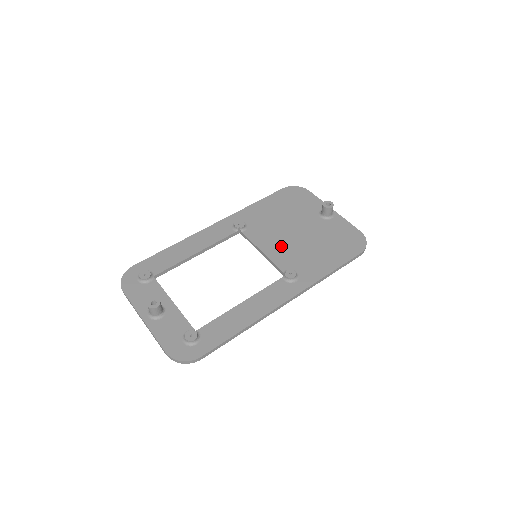
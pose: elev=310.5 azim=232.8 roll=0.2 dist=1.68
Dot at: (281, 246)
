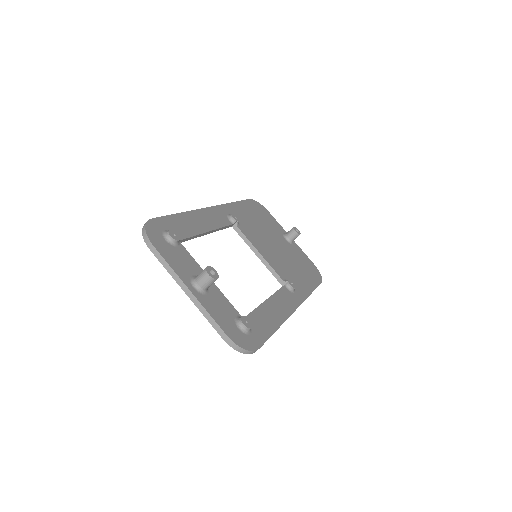
Dot at: (271, 254)
